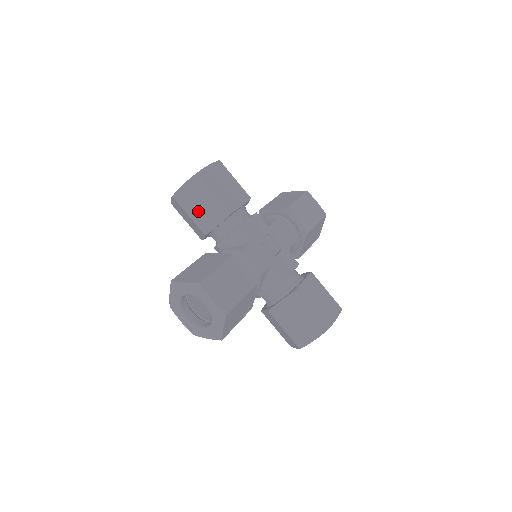
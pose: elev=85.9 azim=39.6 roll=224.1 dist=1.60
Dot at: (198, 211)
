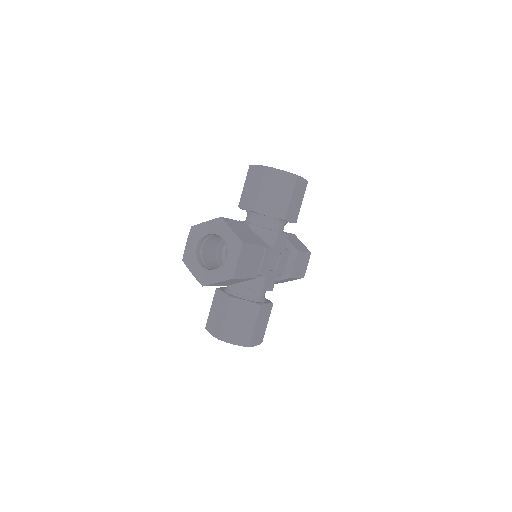
Dot at: (269, 194)
